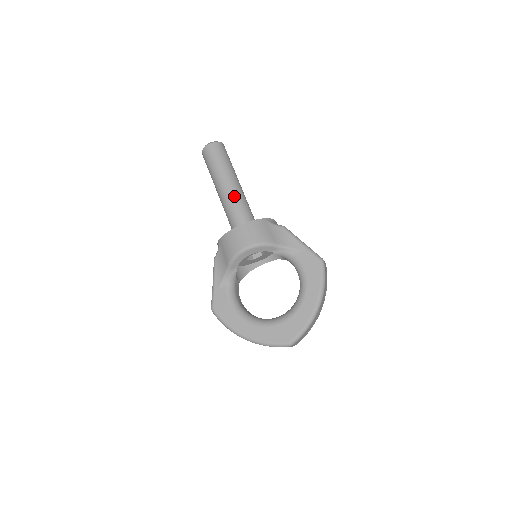
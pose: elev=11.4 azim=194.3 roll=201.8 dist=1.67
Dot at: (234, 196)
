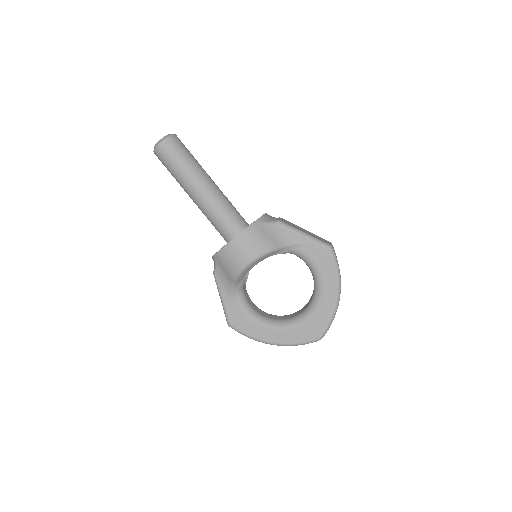
Dot at: (212, 199)
